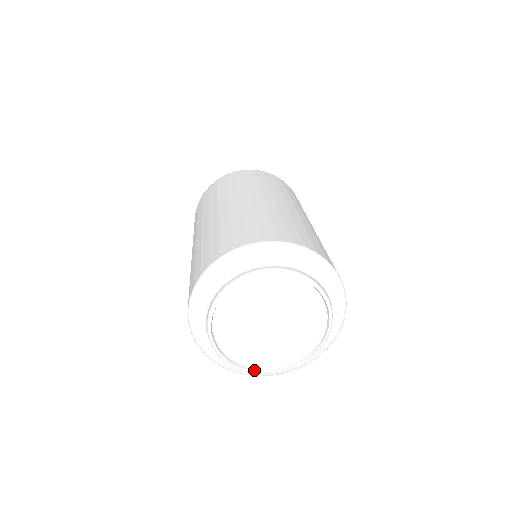
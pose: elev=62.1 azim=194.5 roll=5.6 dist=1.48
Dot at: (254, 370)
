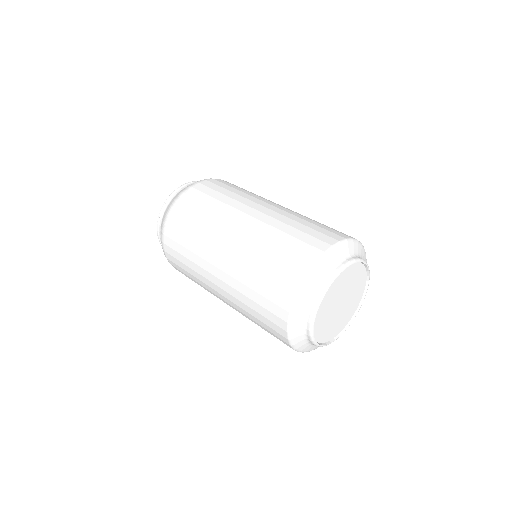
Dot at: (334, 339)
